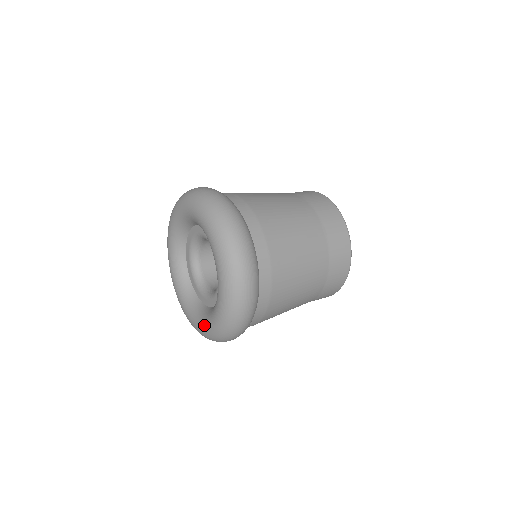
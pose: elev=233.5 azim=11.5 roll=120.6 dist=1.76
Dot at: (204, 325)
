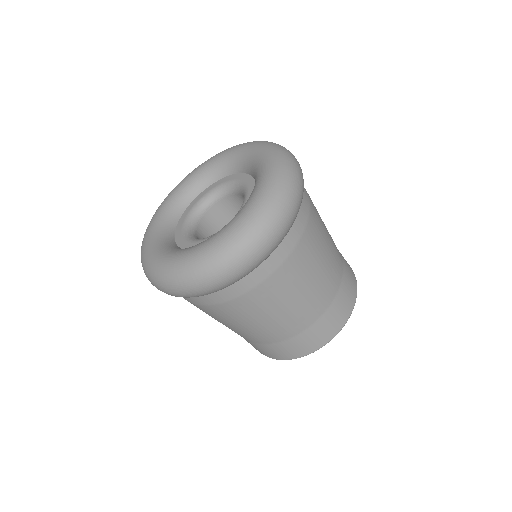
Dot at: (195, 248)
